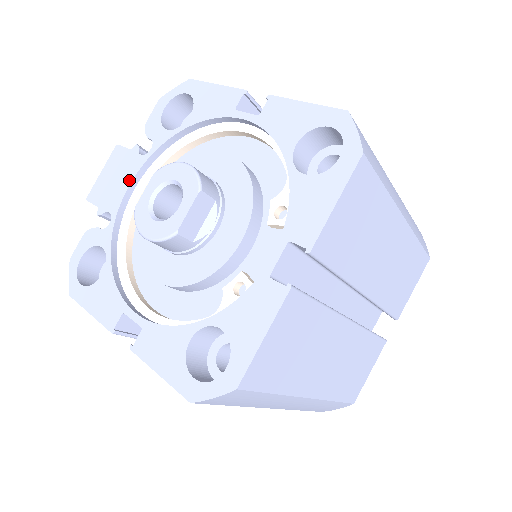
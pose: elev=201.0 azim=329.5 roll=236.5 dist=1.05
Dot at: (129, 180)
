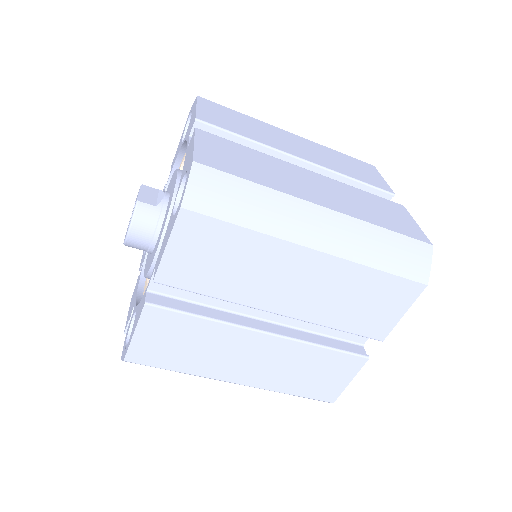
Dot at: (138, 285)
